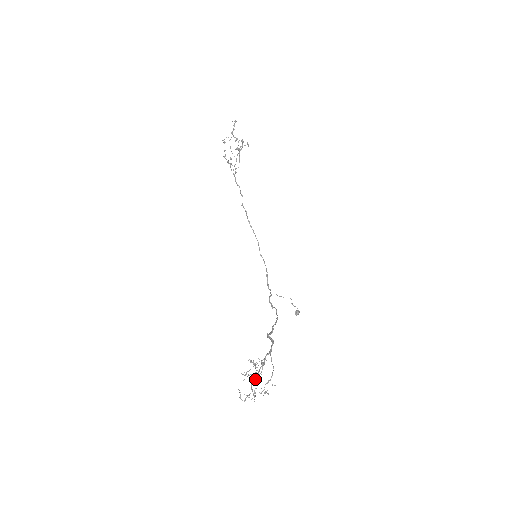
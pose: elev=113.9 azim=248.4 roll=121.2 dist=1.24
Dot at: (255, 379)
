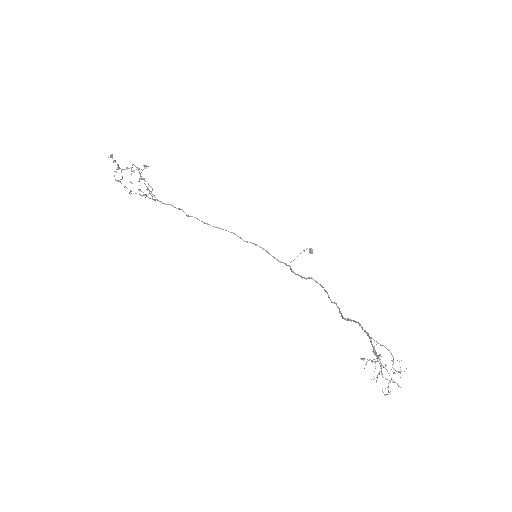
Dot at: (381, 370)
